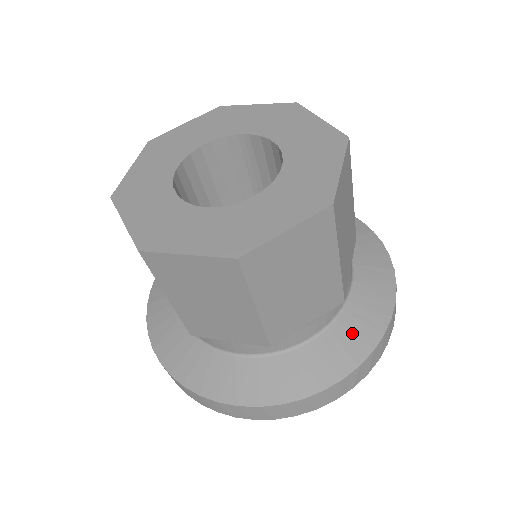
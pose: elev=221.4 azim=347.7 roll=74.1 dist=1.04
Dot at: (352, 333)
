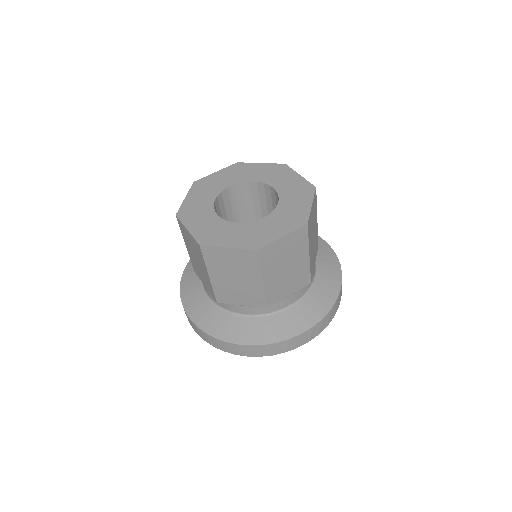
Dot at: (327, 263)
